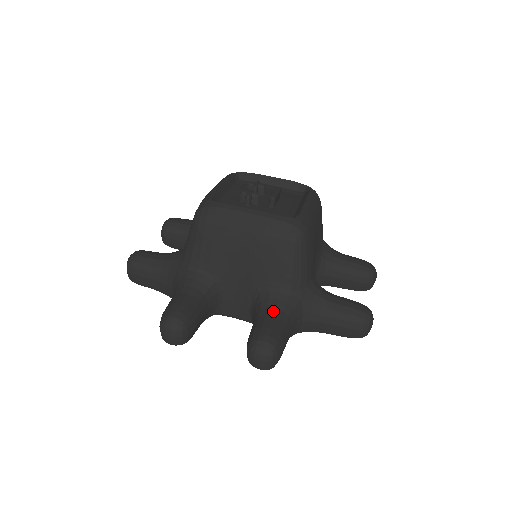
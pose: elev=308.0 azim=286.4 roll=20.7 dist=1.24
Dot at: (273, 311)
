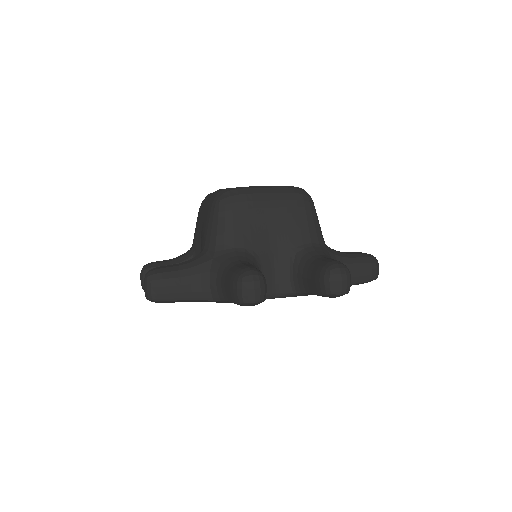
Dot at: (319, 256)
